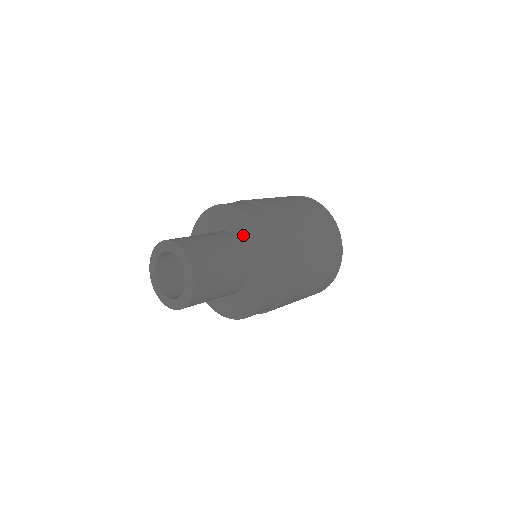
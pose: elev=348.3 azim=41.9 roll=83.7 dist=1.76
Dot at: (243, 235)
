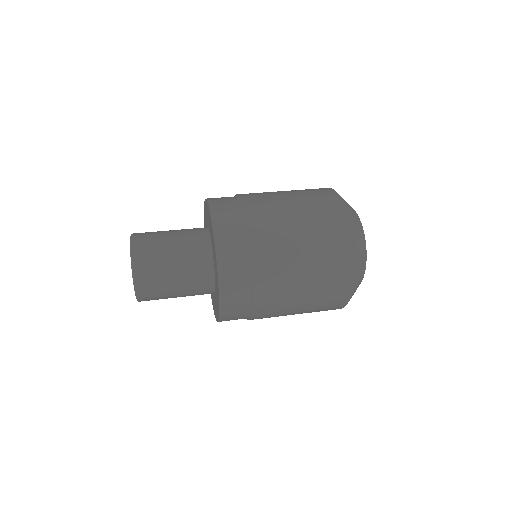
Dot at: (212, 243)
